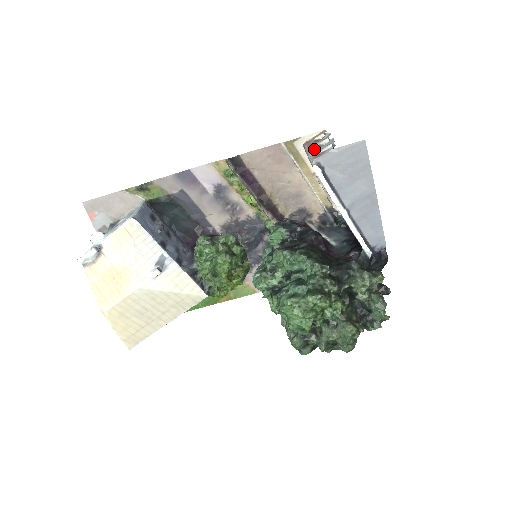
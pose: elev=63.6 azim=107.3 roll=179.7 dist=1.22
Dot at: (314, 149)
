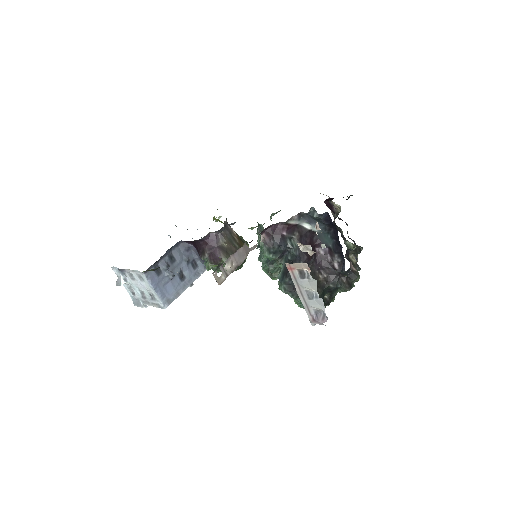
Dot at: (305, 296)
